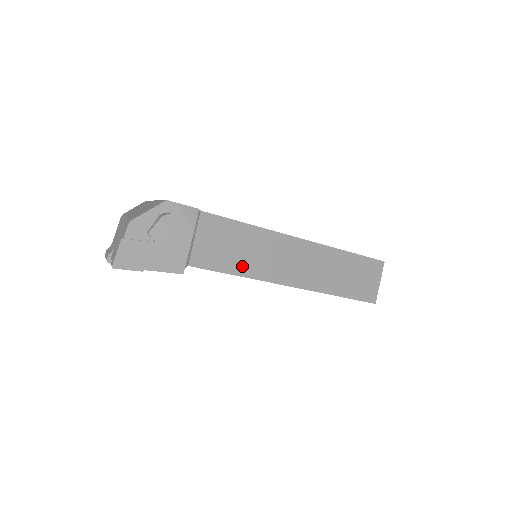
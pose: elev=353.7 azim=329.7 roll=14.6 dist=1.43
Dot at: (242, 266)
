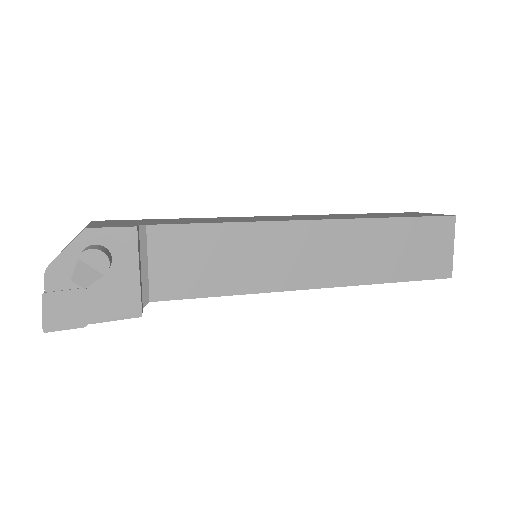
Dot at: (229, 281)
